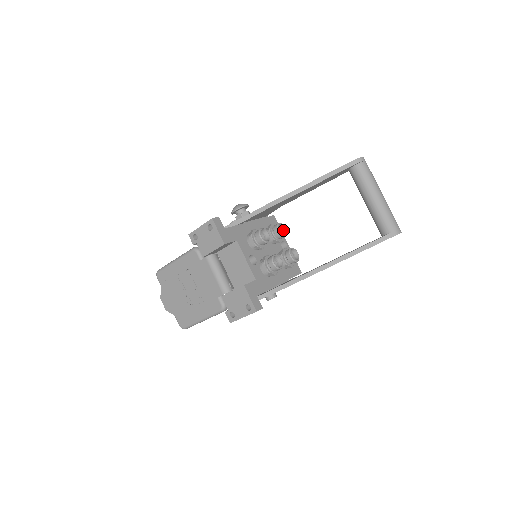
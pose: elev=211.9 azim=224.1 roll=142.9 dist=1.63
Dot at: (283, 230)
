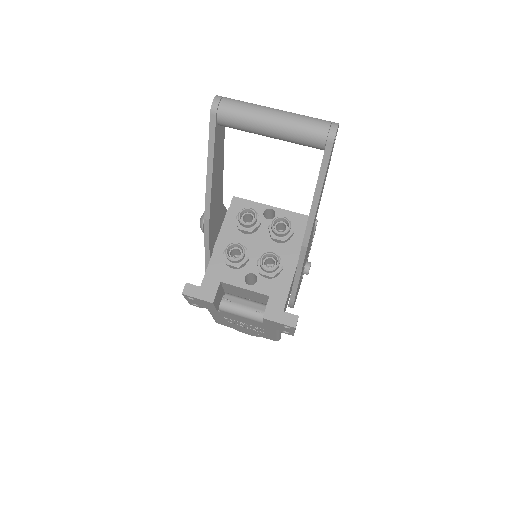
Dot at: (250, 212)
